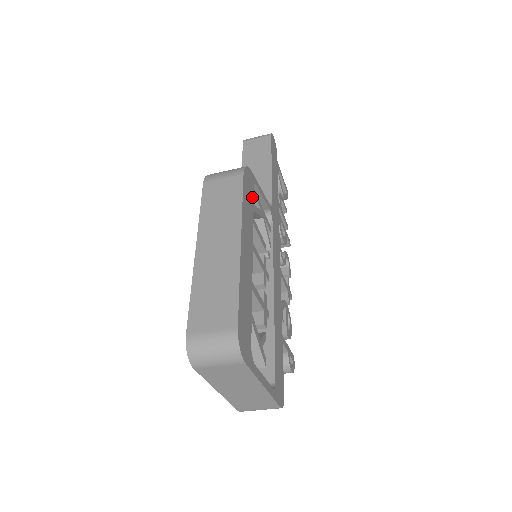
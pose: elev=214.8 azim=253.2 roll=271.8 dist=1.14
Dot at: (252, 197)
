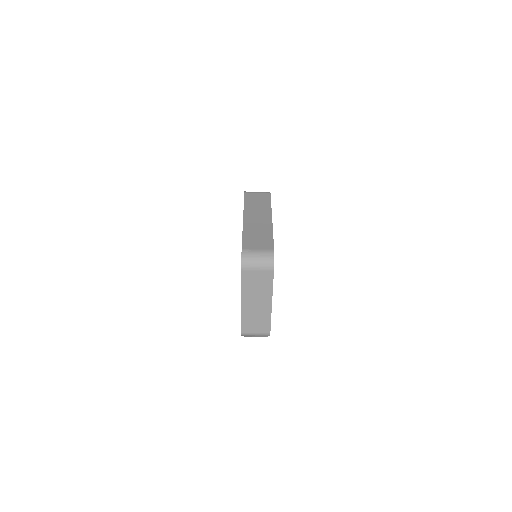
Dot at: occluded
